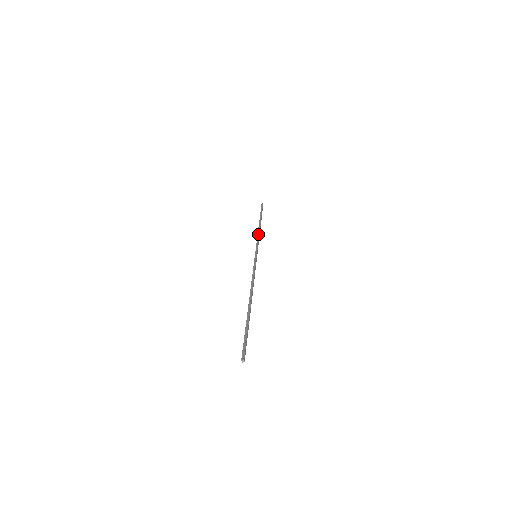
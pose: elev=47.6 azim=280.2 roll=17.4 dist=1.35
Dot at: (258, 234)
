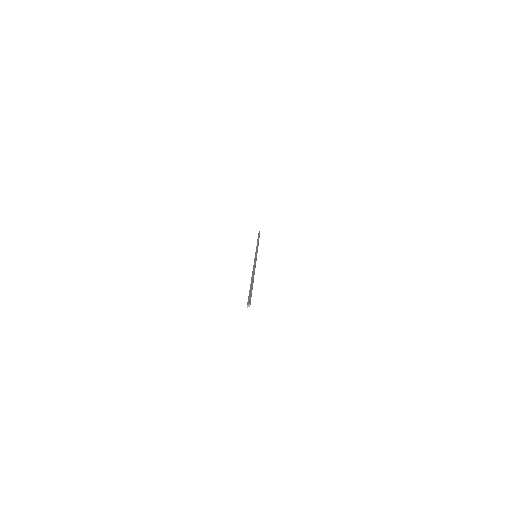
Dot at: (257, 245)
